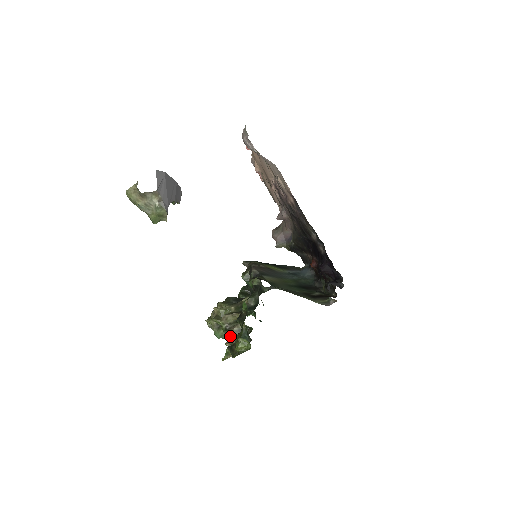
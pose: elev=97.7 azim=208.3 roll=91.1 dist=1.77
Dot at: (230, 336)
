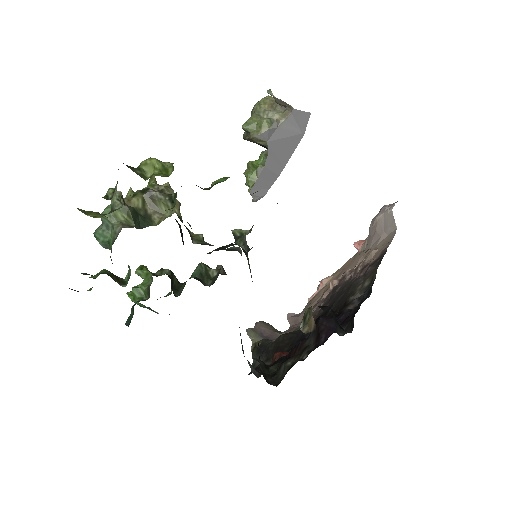
Dot at: (134, 199)
